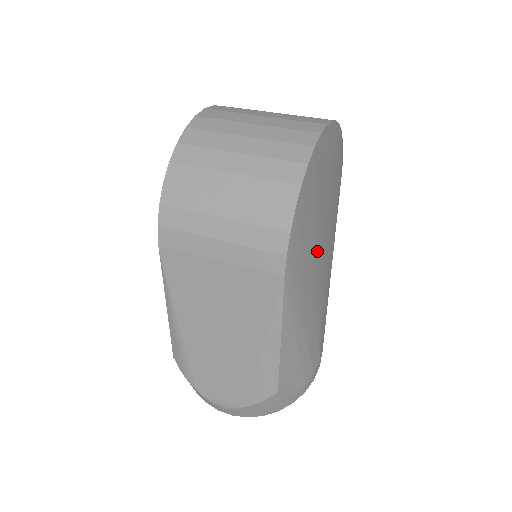
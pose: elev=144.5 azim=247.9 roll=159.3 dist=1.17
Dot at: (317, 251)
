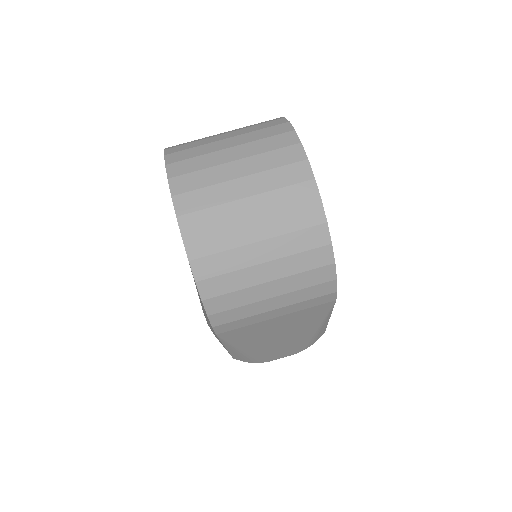
Dot at: occluded
